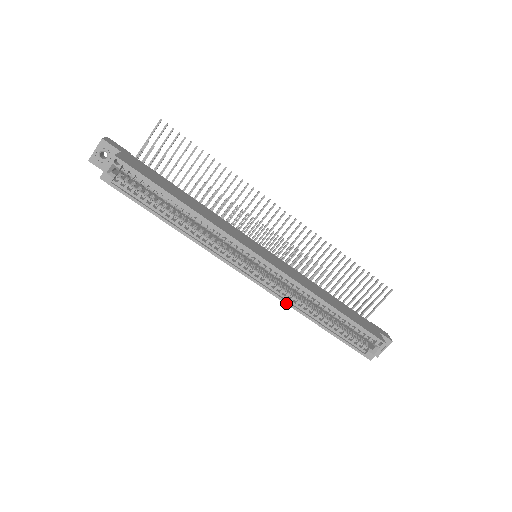
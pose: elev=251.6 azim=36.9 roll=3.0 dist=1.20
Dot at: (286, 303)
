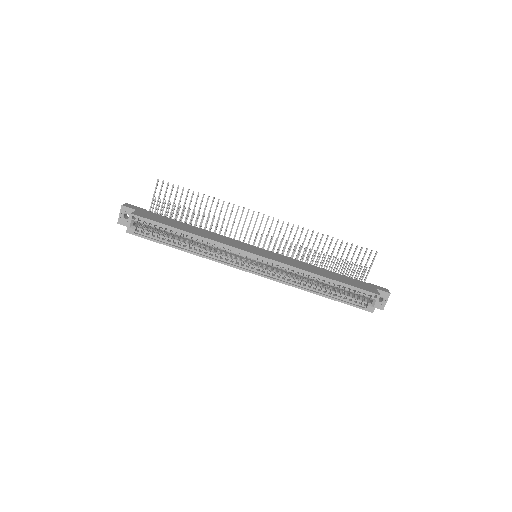
Dot at: (287, 284)
